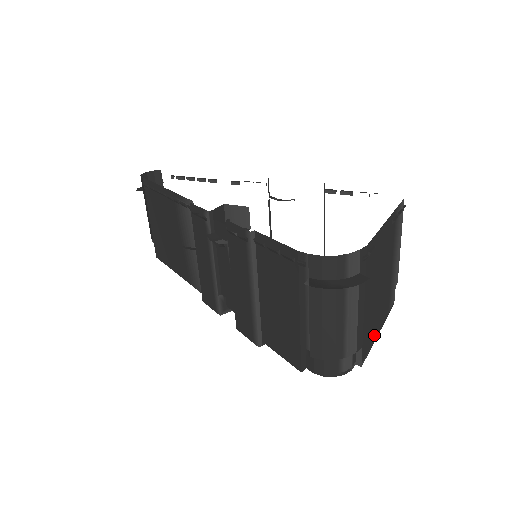
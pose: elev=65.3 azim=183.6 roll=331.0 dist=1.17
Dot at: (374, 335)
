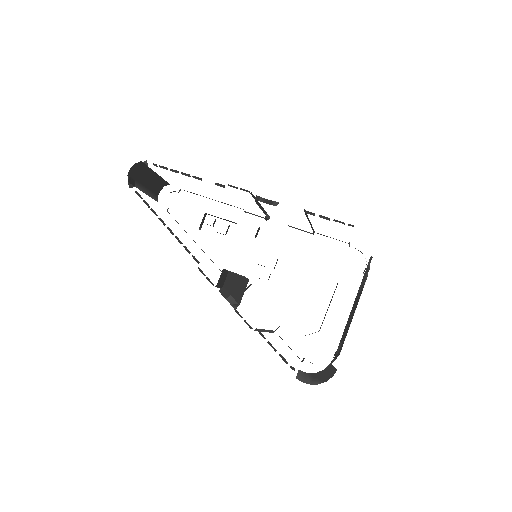
Dot at: occluded
